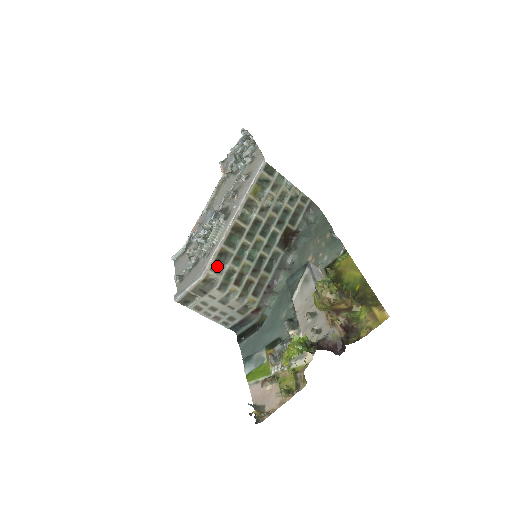
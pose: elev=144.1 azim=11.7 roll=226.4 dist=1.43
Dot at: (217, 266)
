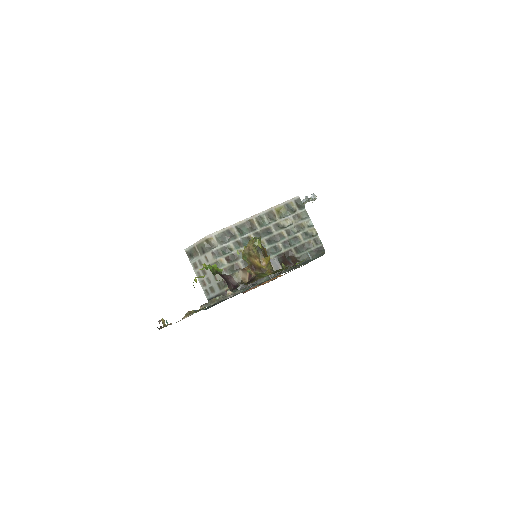
Dot at: (222, 238)
